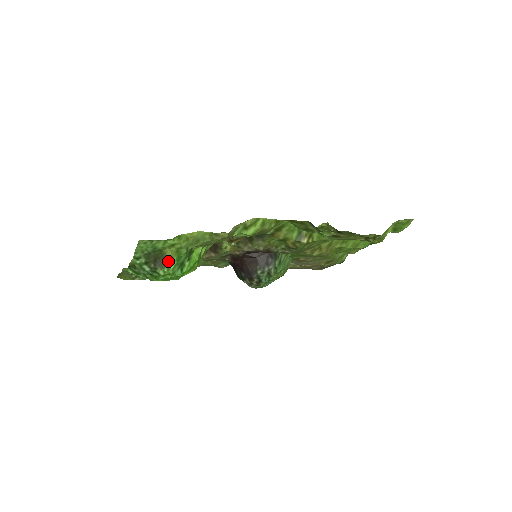
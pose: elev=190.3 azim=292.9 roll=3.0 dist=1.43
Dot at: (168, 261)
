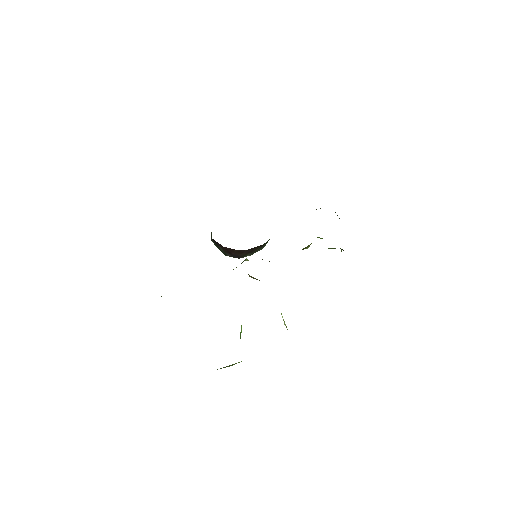
Dot at: occluded
